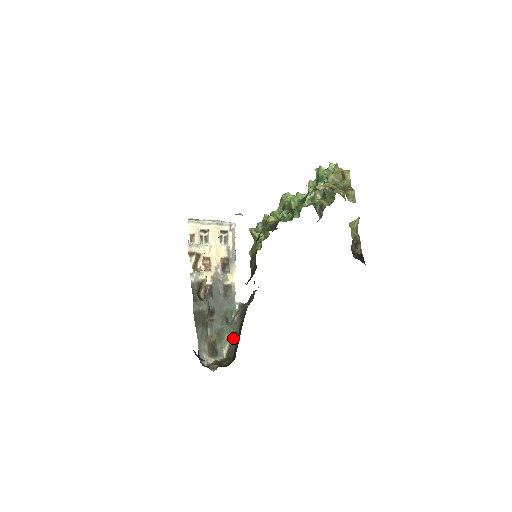
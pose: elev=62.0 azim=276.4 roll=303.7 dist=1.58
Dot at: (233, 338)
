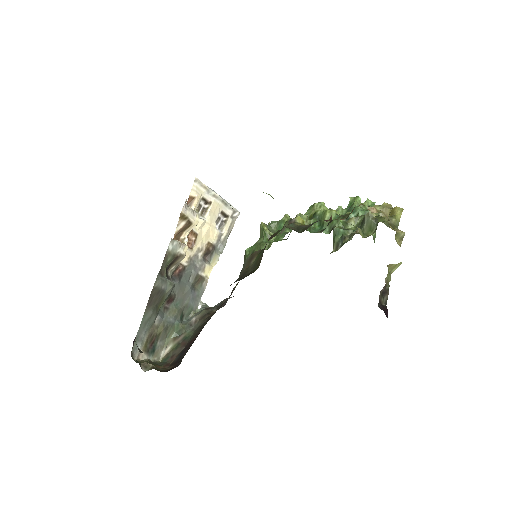
Dot at: (181, 341)
